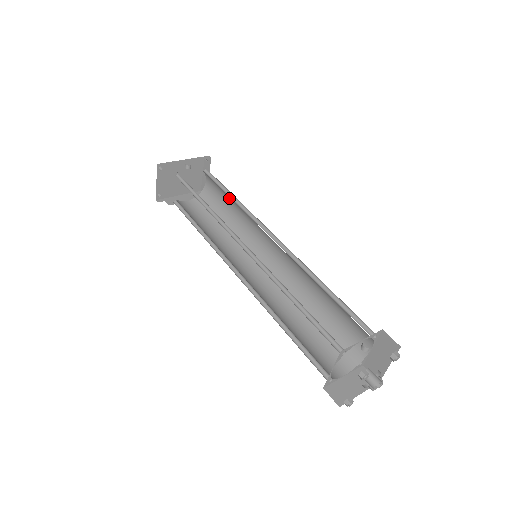
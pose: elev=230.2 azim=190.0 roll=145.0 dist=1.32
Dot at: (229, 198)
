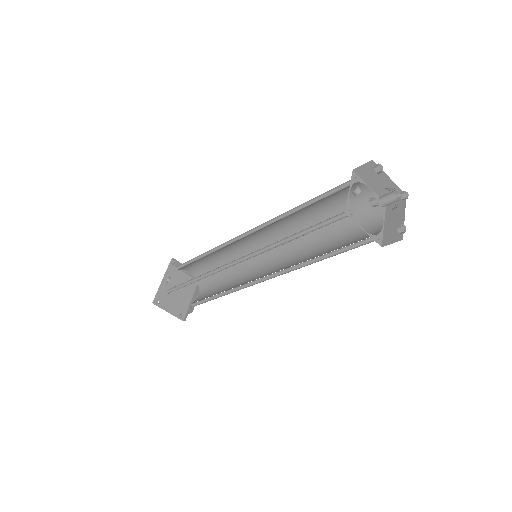
Dot at: (207, 258)
